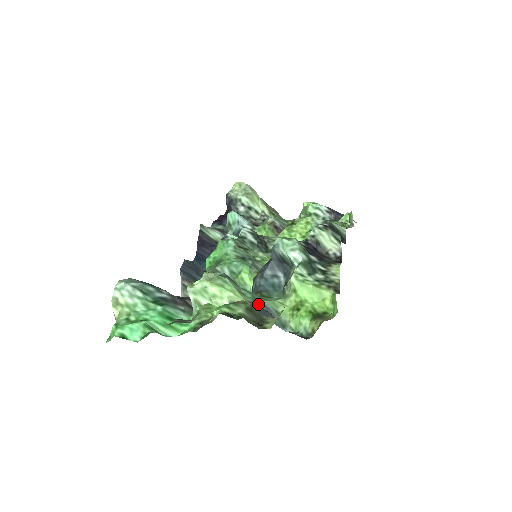
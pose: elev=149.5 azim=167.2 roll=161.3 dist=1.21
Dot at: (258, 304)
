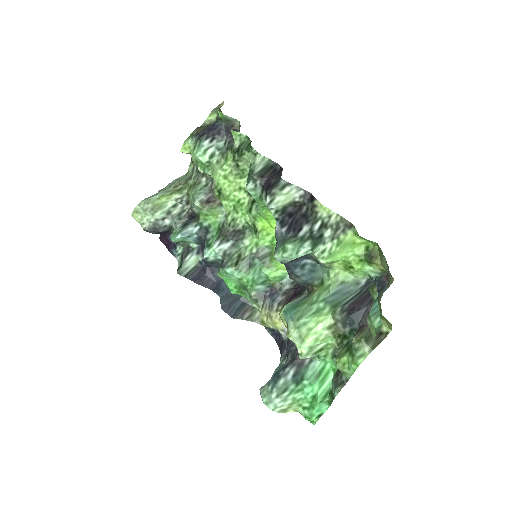
Dot at: (333, 301)
